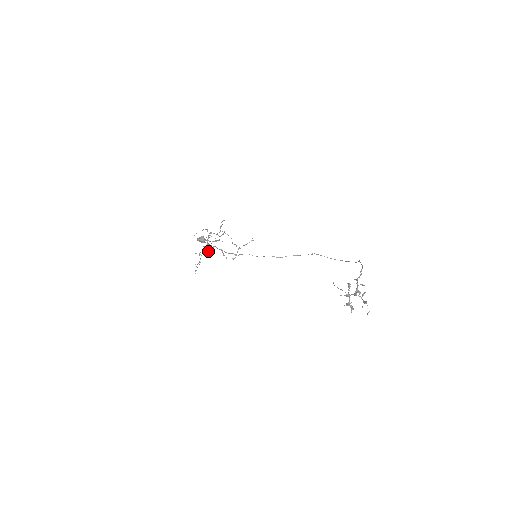
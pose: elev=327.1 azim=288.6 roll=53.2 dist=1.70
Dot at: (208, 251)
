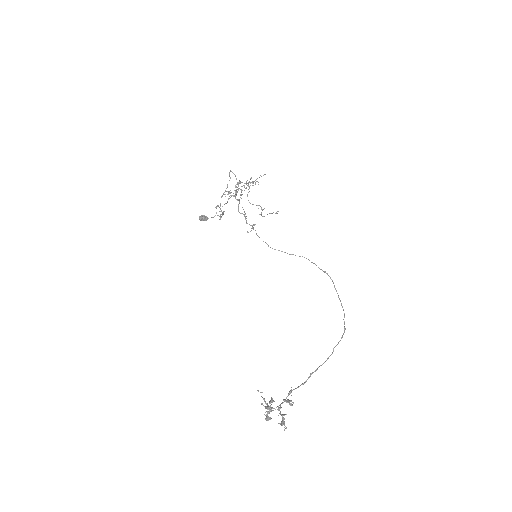
Dot at: occluded
